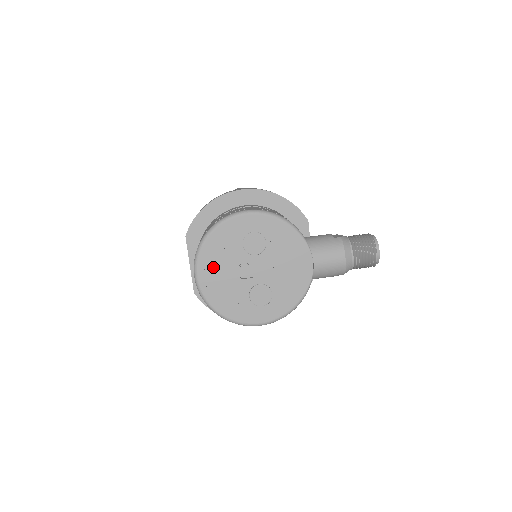
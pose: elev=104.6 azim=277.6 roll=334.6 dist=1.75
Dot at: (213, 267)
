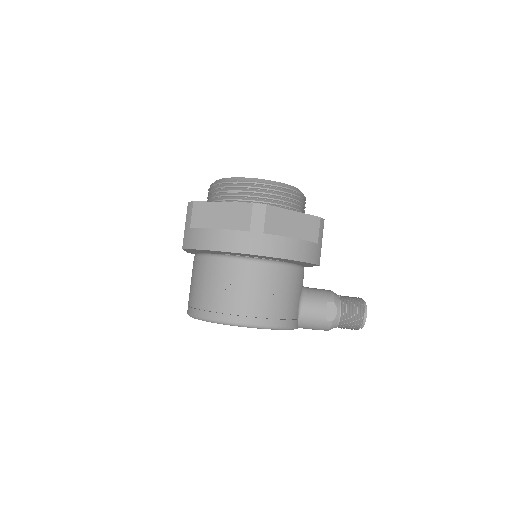
Dot at: occluded
